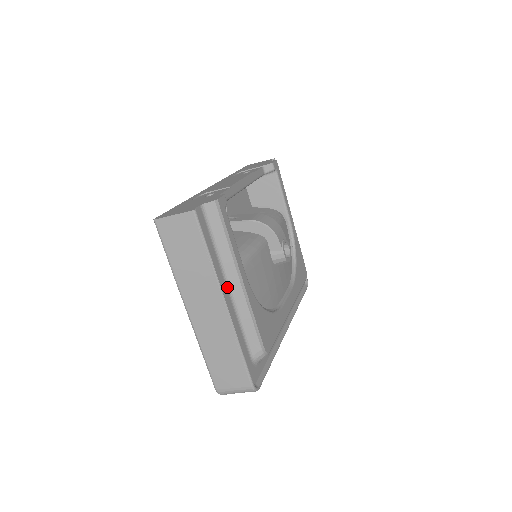
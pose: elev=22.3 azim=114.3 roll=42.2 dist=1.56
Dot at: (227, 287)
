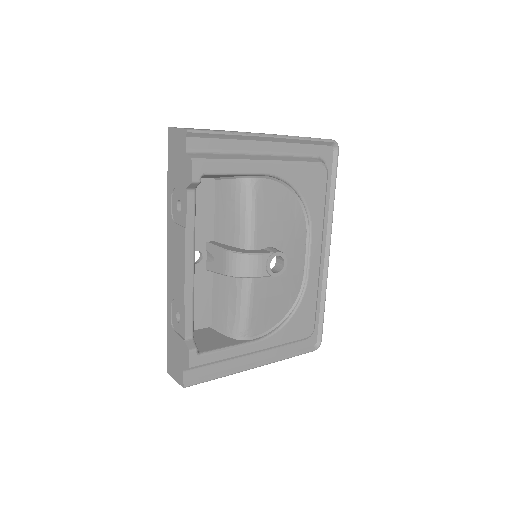
Dot at: (249, 354)
